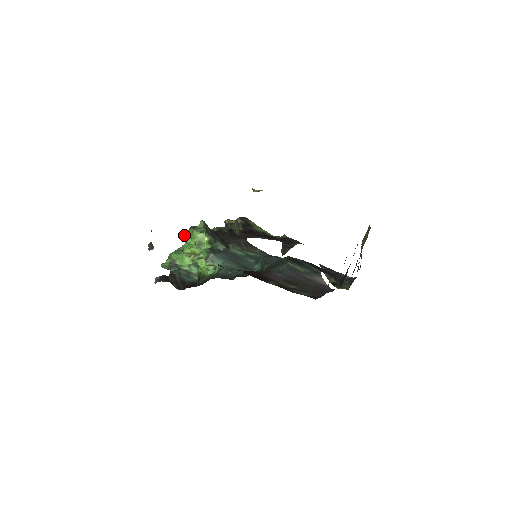
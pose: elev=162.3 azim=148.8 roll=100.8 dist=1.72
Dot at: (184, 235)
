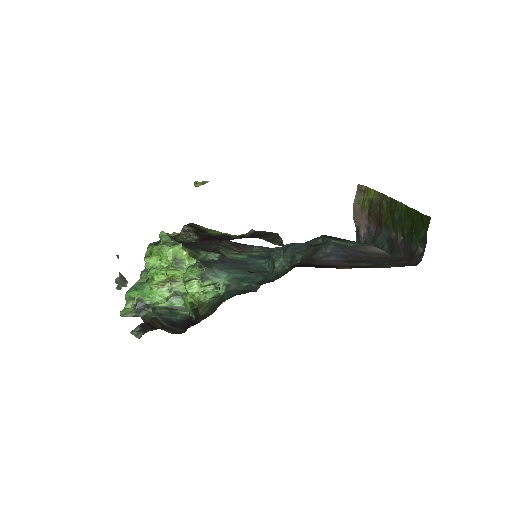
Dot at: (146, 258)
